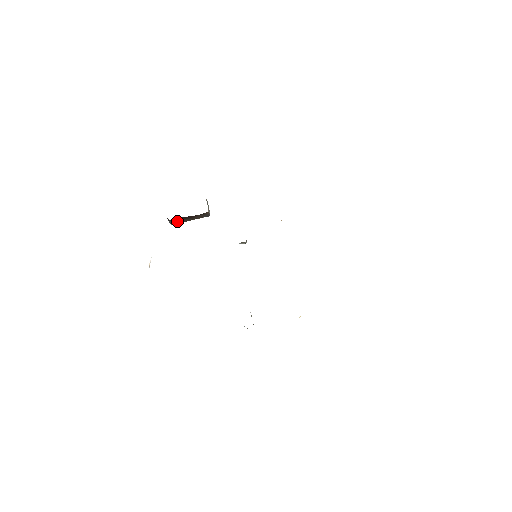
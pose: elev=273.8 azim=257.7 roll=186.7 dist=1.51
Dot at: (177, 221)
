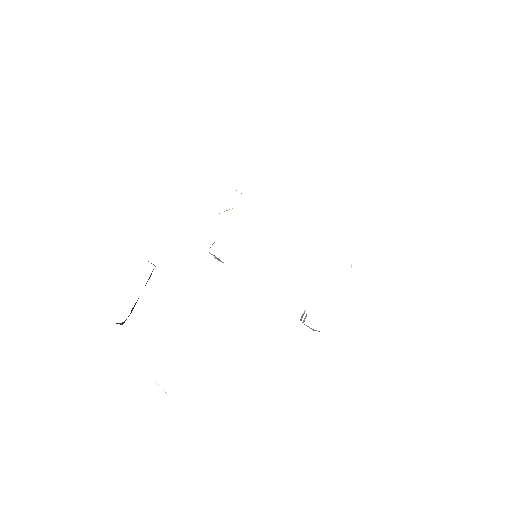
Dot at: occluded
